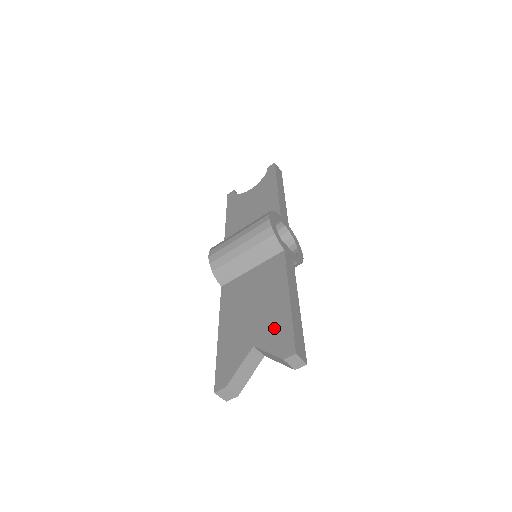
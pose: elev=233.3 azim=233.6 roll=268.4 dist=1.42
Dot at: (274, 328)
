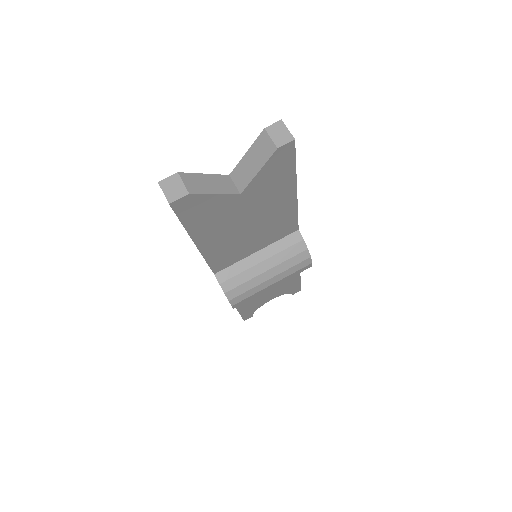
Dot at: occluded
